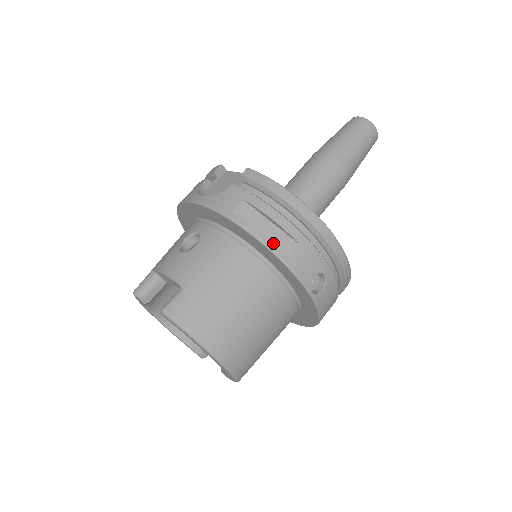
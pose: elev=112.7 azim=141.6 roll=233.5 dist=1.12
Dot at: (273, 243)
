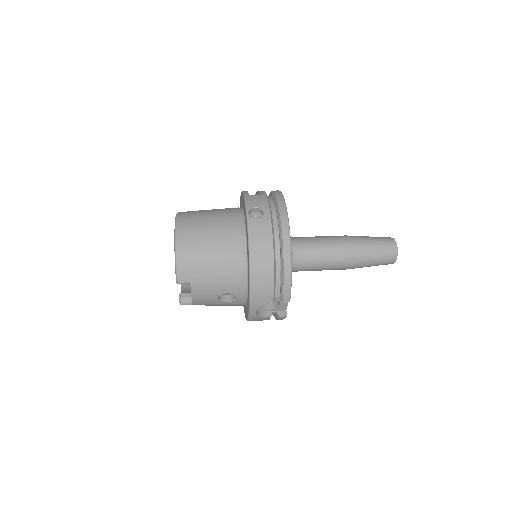
Dot at: (247, 192)
